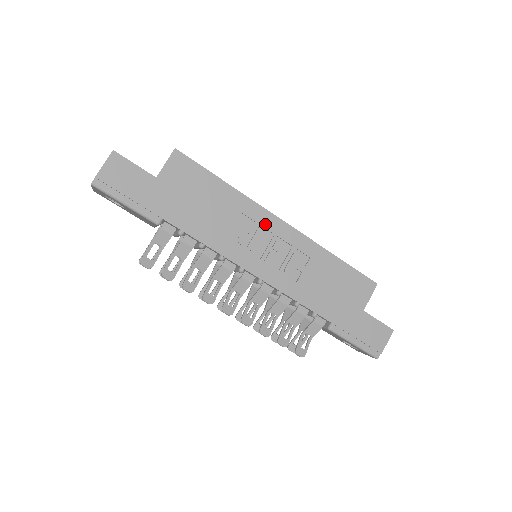
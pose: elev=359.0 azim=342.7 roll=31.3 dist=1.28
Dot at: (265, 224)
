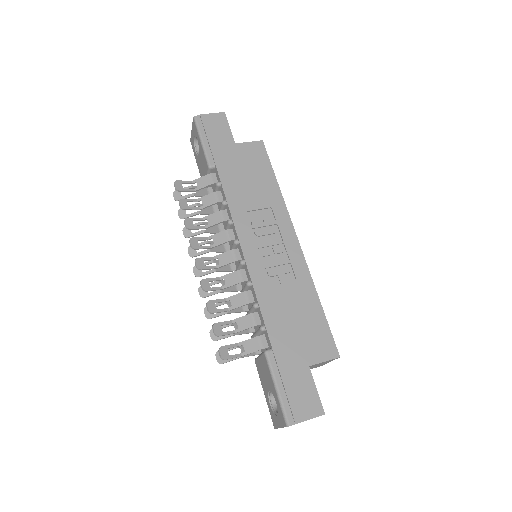
Dot at: (282, 228)
